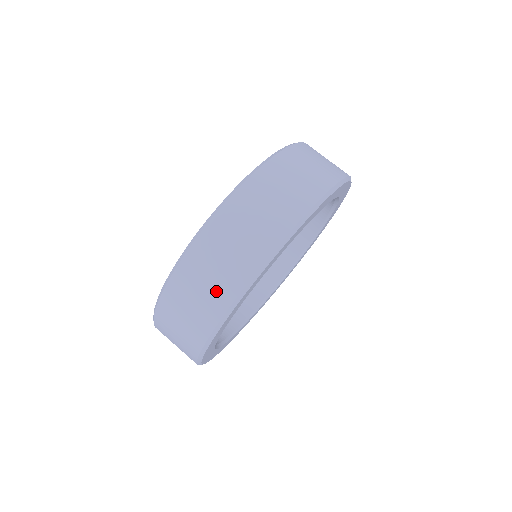
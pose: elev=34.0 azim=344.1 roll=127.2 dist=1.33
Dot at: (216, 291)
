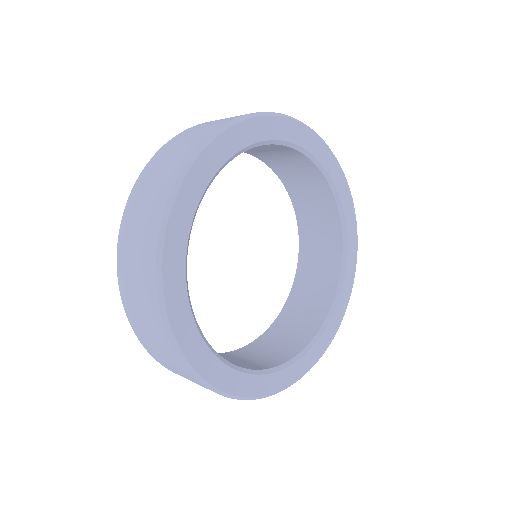
Dot at: (144, 288)
